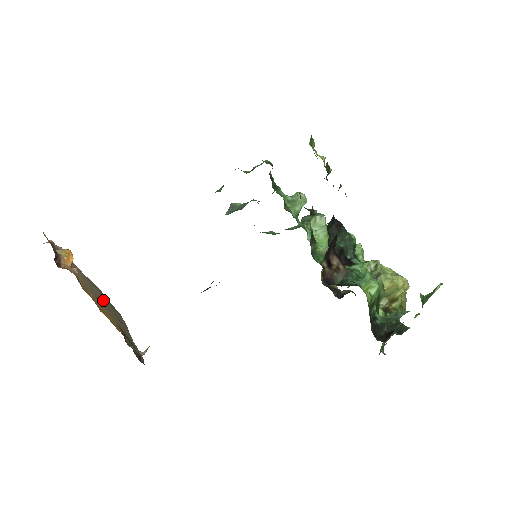
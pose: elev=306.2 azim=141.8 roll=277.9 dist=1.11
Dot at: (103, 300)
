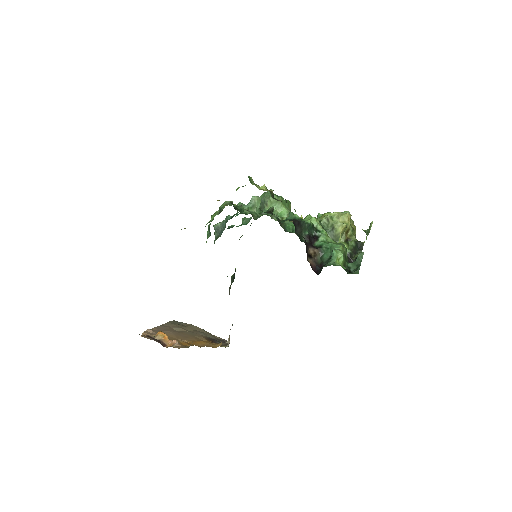
Dot at: (183, 330)
